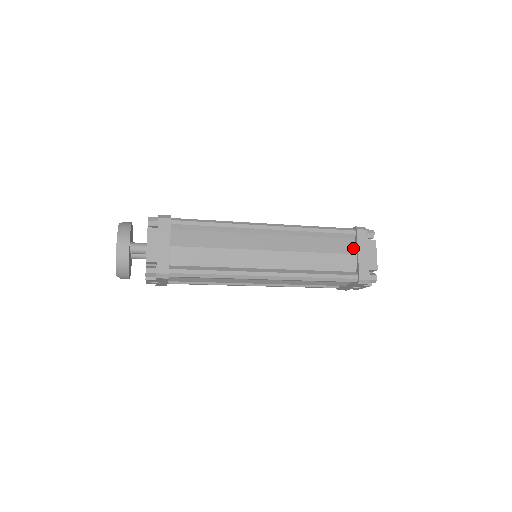
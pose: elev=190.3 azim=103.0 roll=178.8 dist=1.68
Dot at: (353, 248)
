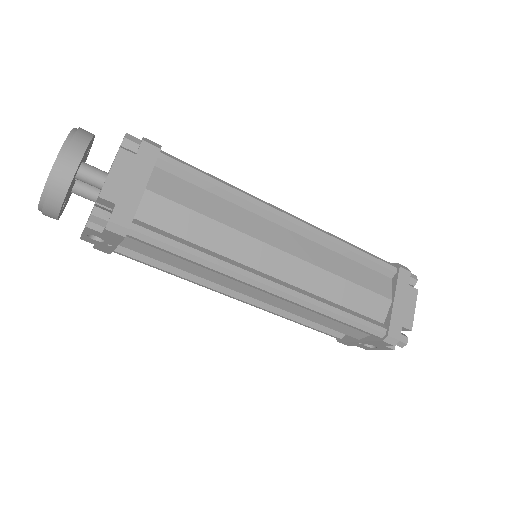
Dot at: (389, 290)
